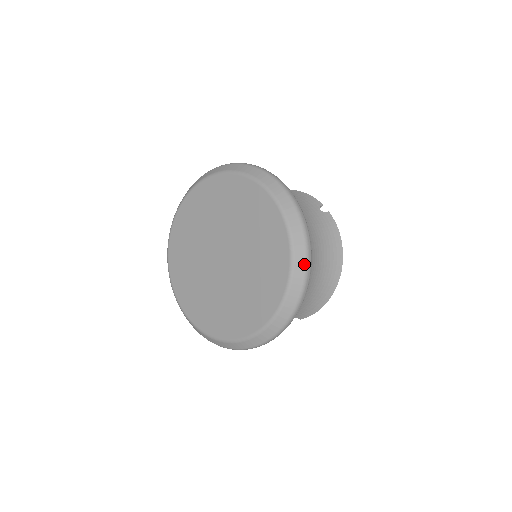
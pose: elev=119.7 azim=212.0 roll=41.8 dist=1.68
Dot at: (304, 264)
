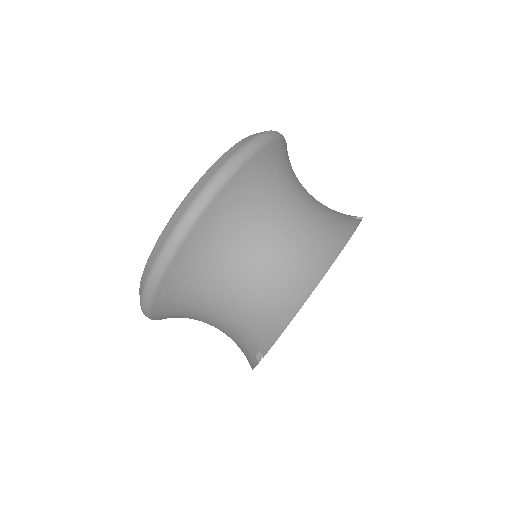
Dot at: (222, 164)
